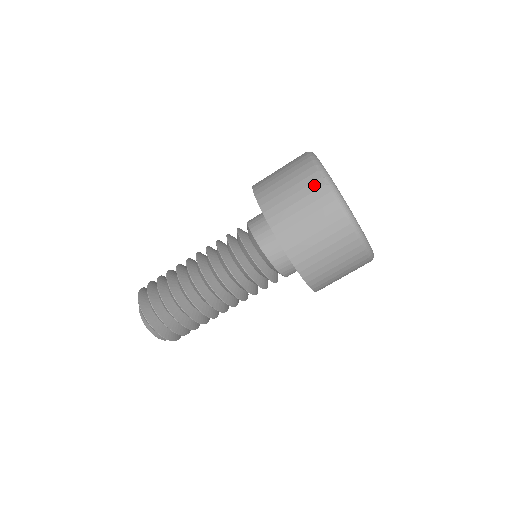
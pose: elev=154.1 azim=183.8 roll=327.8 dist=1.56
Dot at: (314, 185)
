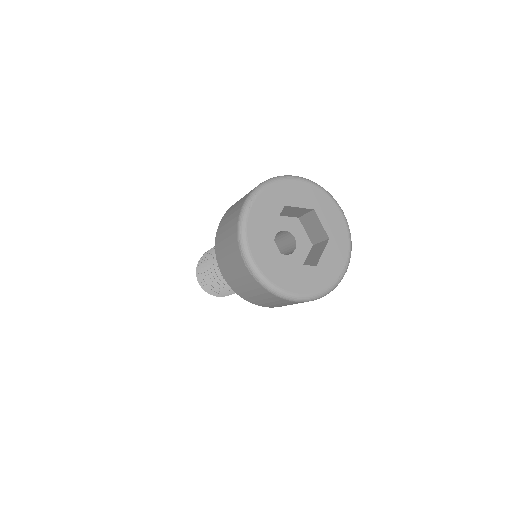
Dot at: (248, 278)
